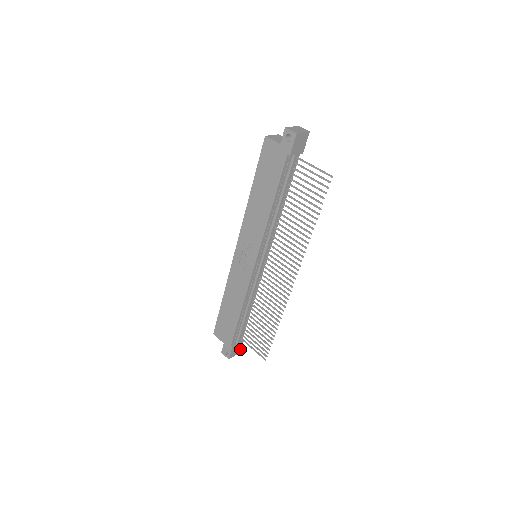
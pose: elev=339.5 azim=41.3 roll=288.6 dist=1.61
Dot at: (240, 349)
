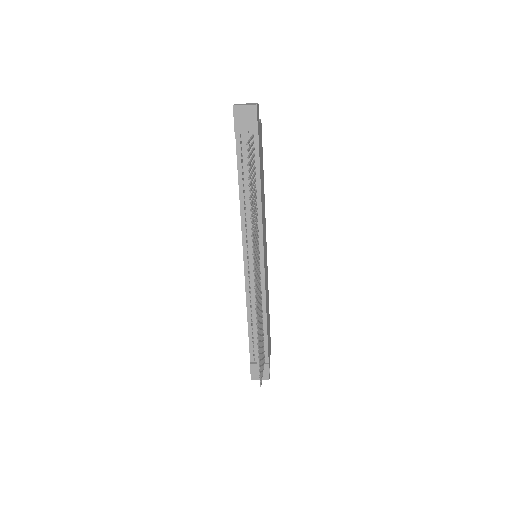
Dot at: (268, 375)
